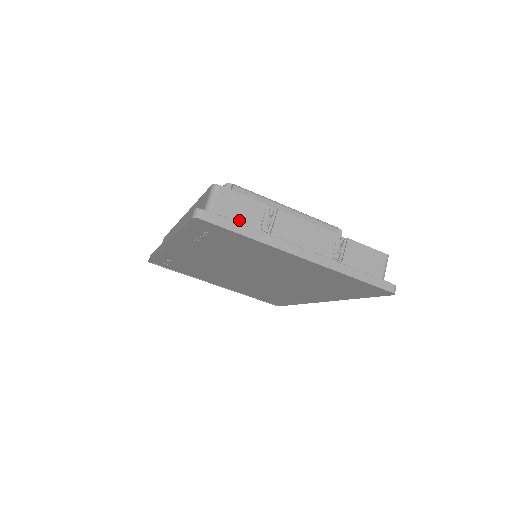
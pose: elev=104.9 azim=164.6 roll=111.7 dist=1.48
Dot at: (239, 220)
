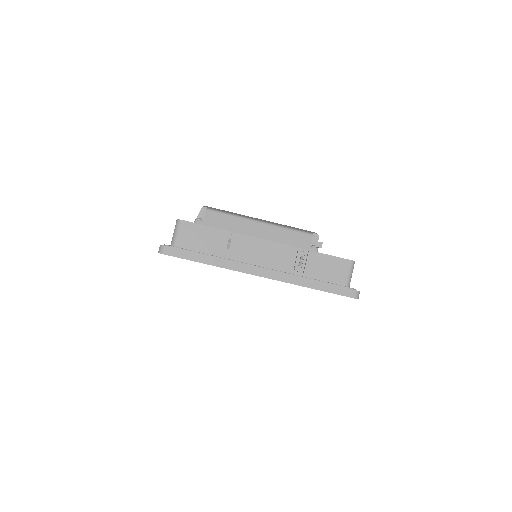
Dot at: (201, 248)
